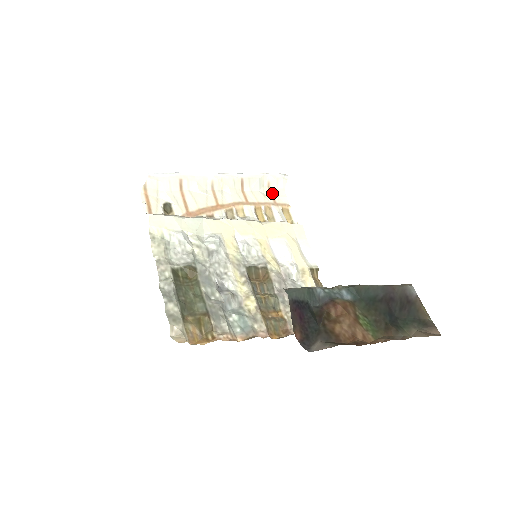
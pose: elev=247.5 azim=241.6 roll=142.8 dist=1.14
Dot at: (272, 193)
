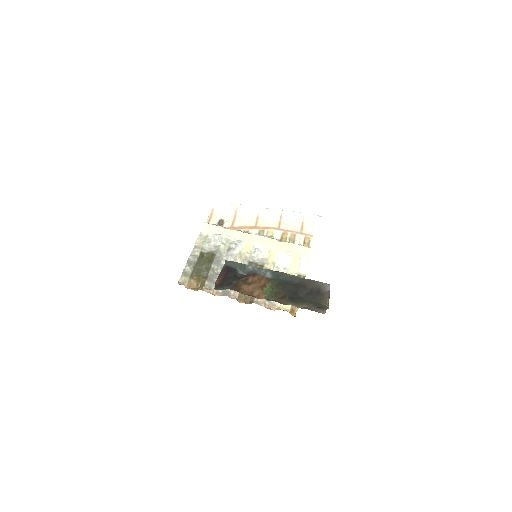
Dot at: (303, 226)
